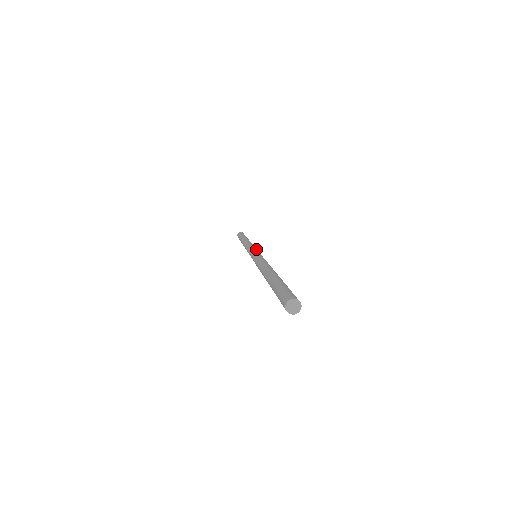
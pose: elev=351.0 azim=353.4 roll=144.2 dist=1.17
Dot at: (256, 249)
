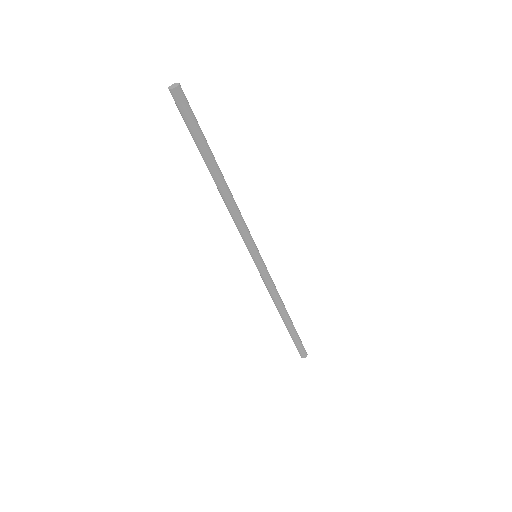
Dot at: occluded
